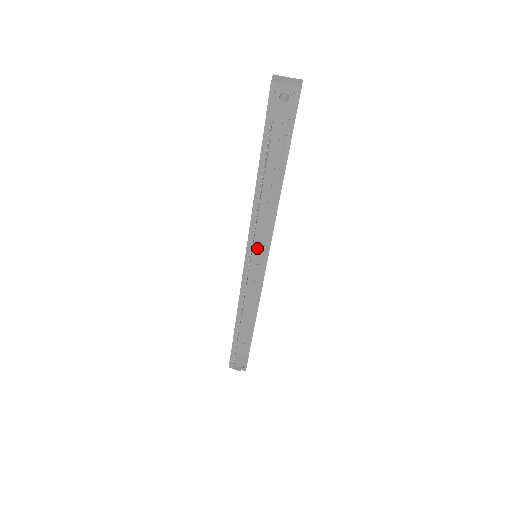
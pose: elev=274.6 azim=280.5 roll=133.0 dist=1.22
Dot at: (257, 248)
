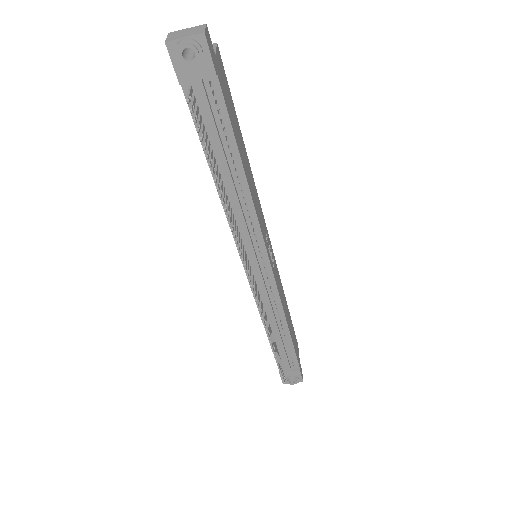
Dot at: (249, 248)
